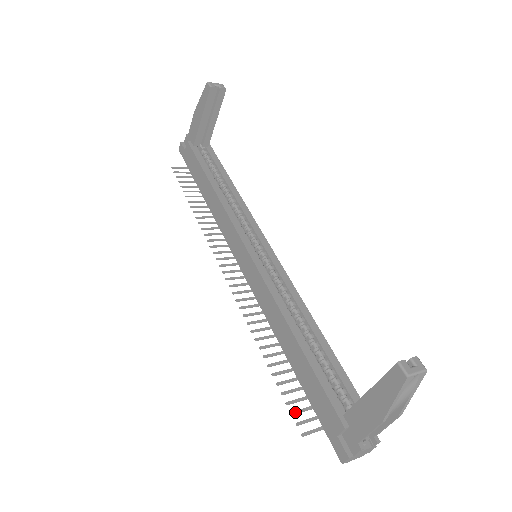
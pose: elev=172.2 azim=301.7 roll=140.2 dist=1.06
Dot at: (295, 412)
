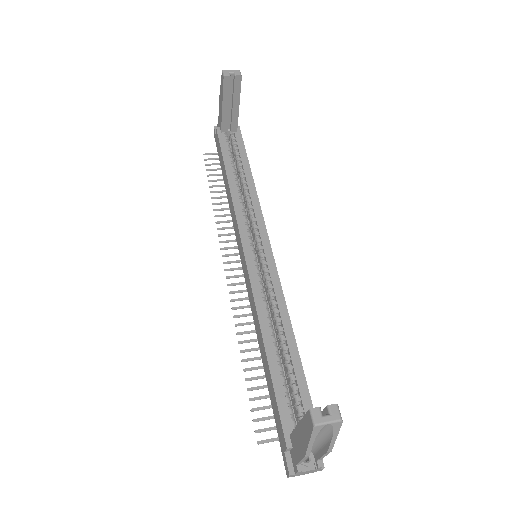
Dot at: (257, 419)
